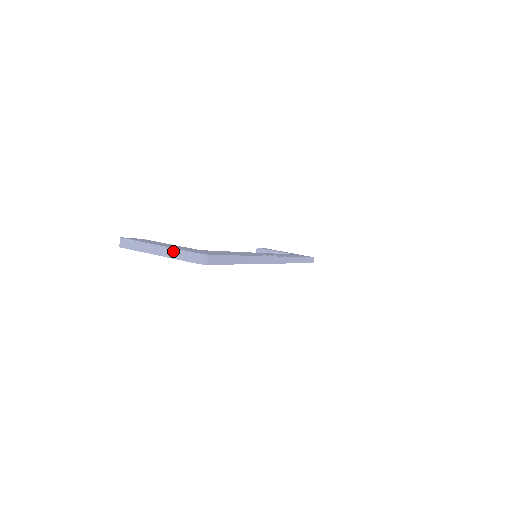
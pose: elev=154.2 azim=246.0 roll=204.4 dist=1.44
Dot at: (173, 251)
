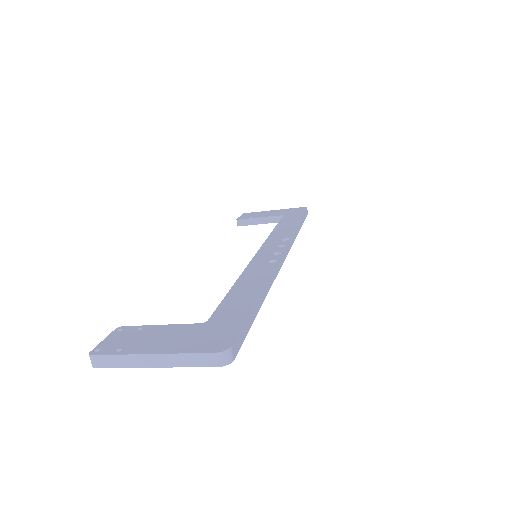
Dot at: (177, 358)
